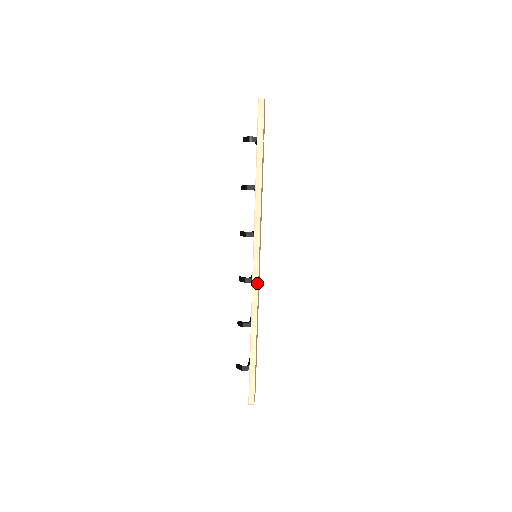
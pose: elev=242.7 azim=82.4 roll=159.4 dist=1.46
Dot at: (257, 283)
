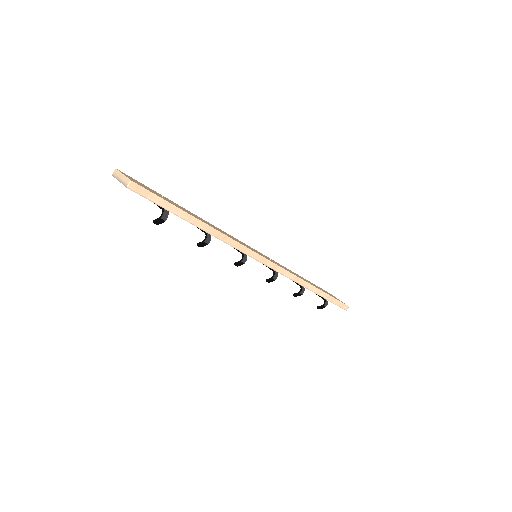
Dot at: (283, 270)
